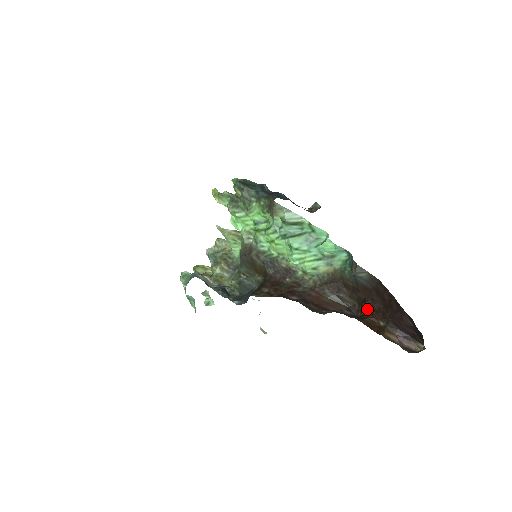
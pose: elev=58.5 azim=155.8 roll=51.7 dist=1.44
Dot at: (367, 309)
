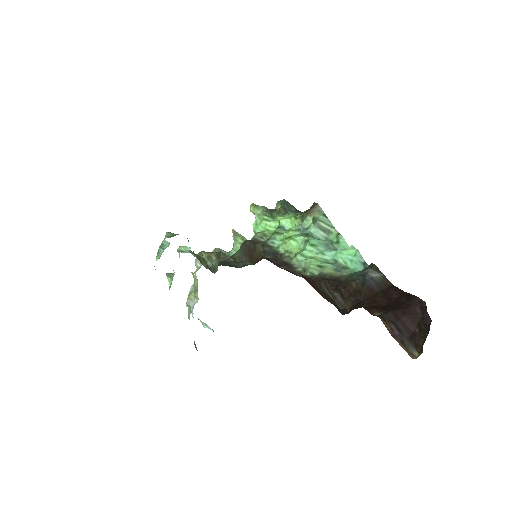
Dot at: (364, 304)
